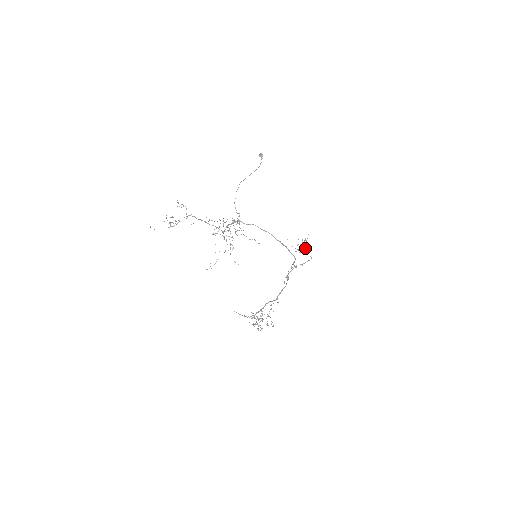
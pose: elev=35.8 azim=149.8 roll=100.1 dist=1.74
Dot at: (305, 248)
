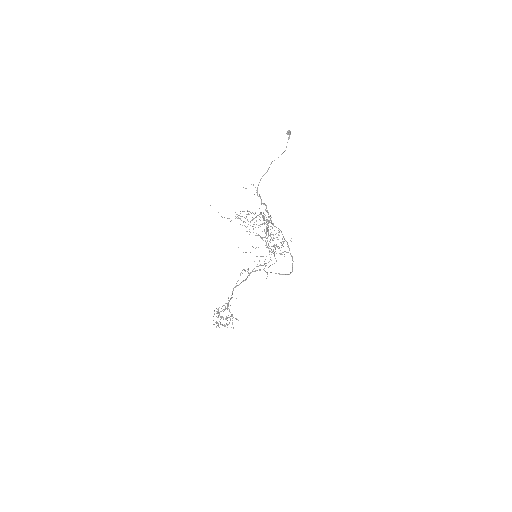
Dot at: occluded
